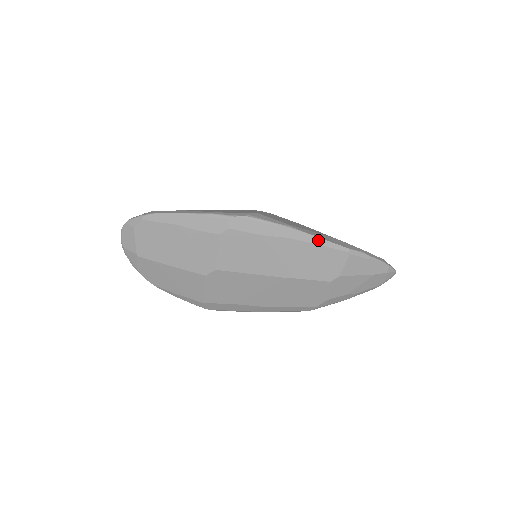
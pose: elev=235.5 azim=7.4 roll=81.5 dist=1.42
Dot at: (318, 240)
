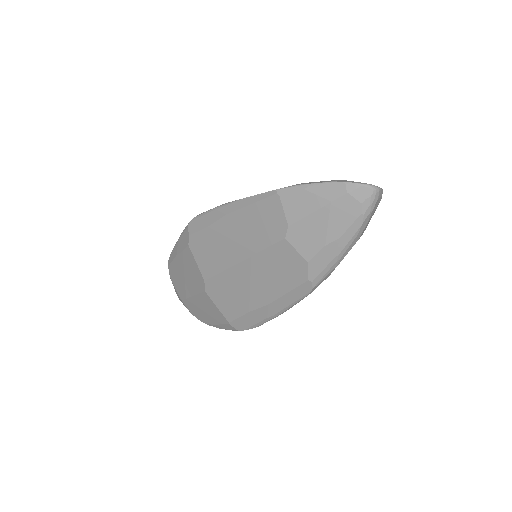
Dot at: (248, 200)
